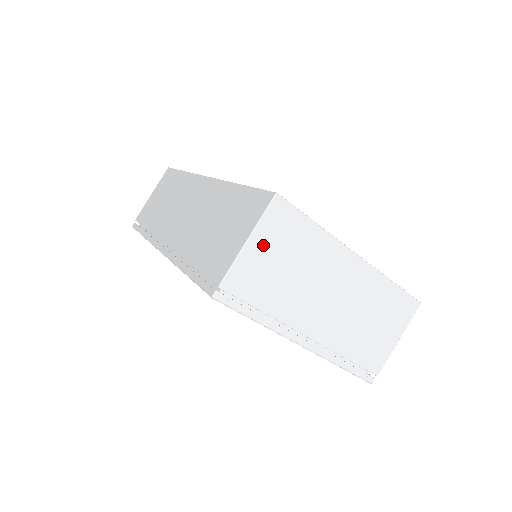
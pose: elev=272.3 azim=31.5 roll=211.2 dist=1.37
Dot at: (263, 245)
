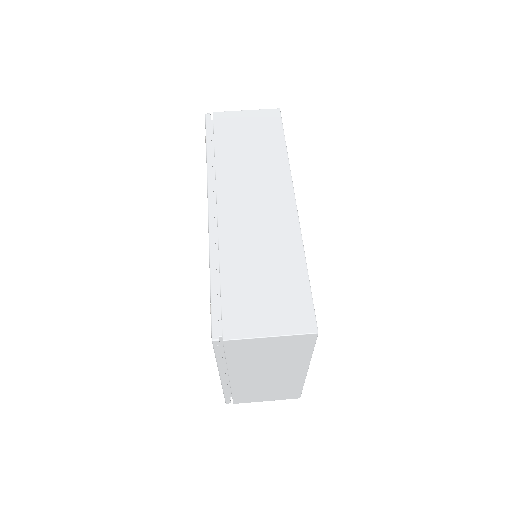
Dot at: (274, 343)
